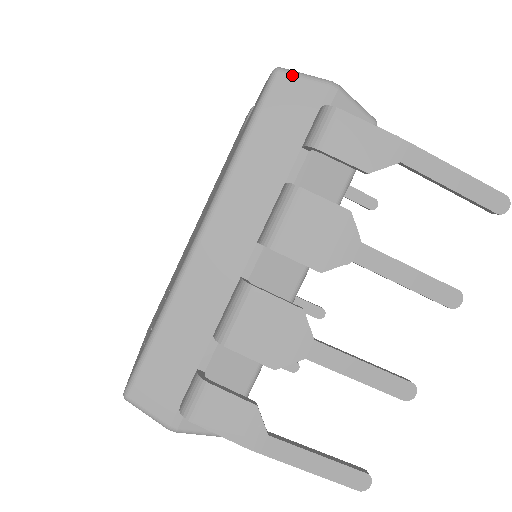
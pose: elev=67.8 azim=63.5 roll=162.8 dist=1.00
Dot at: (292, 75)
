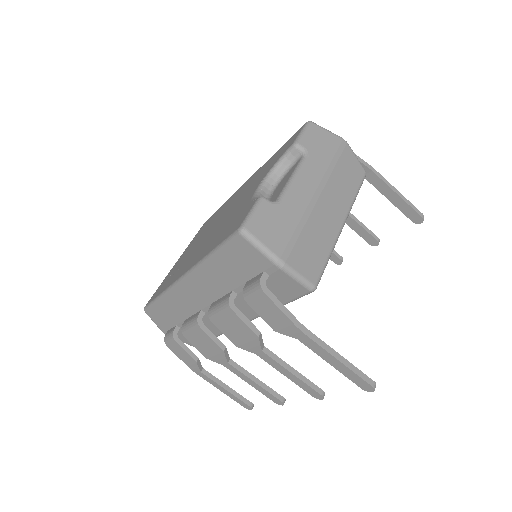
Dot at: (249, 242)
